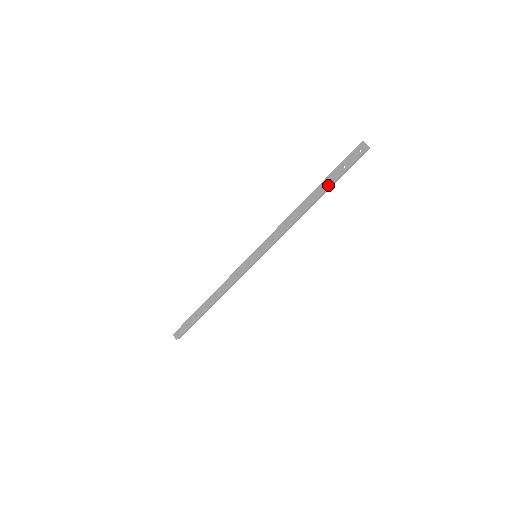
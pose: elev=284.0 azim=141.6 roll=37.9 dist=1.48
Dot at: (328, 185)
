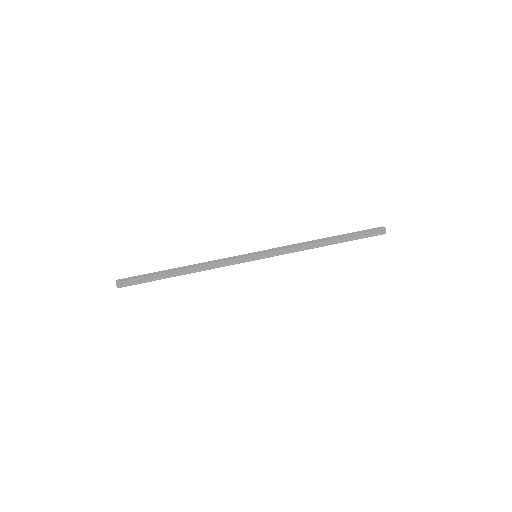
Dot at: (346, 236)
